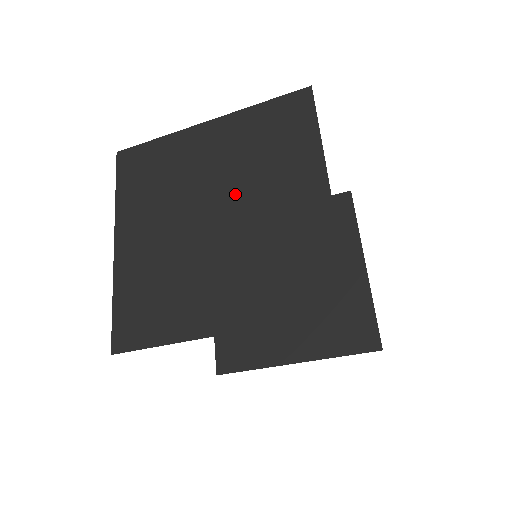
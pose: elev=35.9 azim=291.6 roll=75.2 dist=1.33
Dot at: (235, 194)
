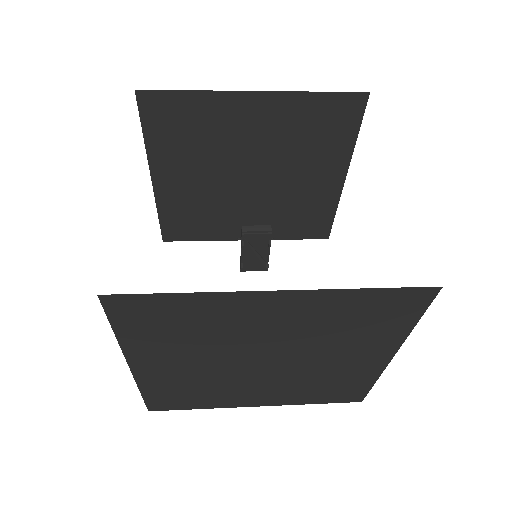
Dot at: (295, 353)
